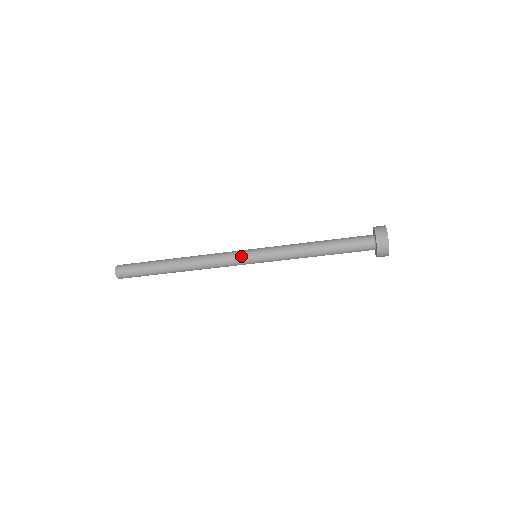
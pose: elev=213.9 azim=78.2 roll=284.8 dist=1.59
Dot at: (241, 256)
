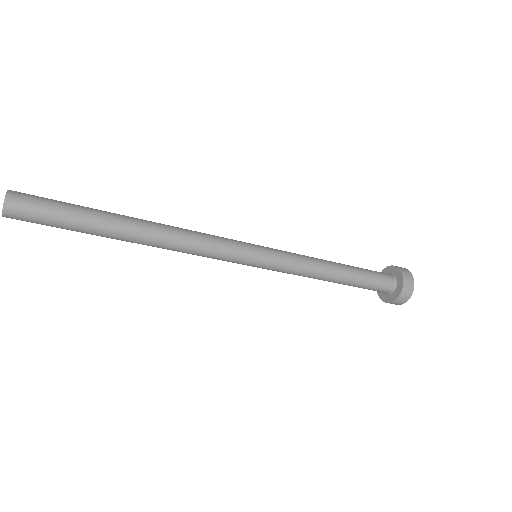
Dot at: (242, 252)
